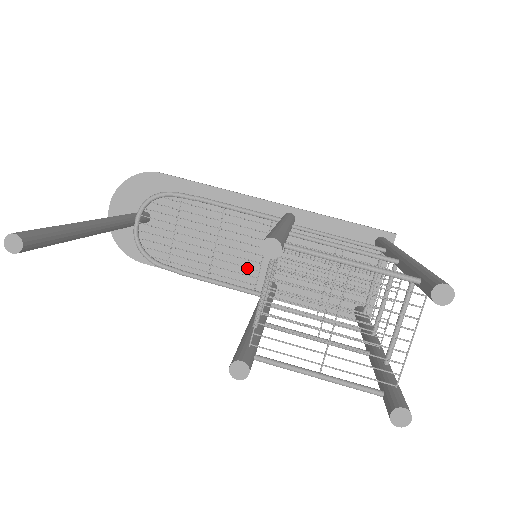
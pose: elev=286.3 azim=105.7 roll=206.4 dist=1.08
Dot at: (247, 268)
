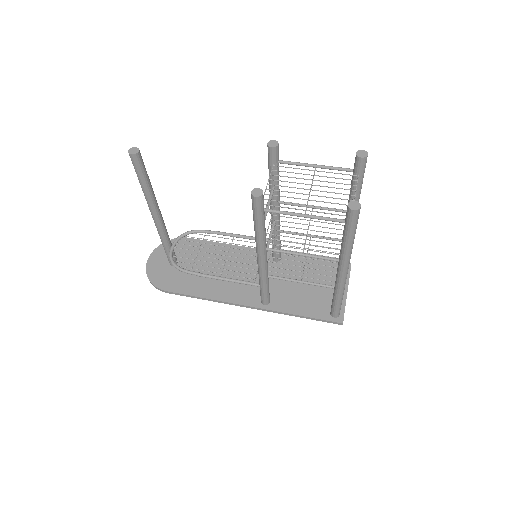
Dot at: (247, 290)
